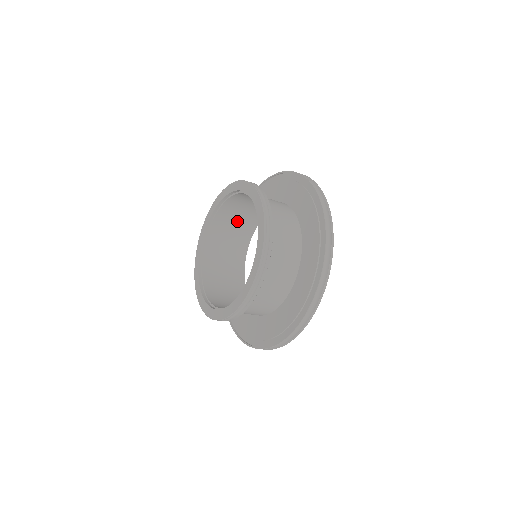
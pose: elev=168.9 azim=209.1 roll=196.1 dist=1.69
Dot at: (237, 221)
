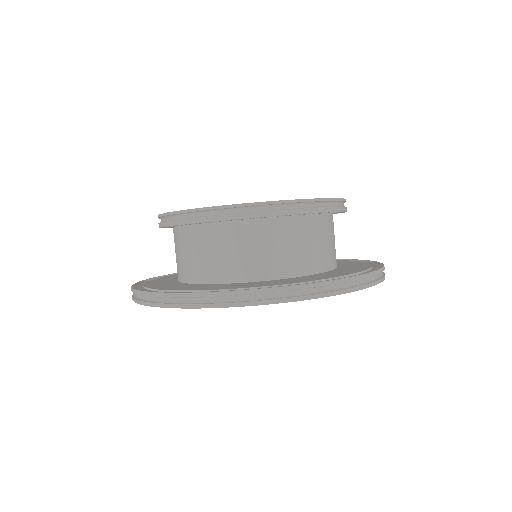
Dot at: occluded
